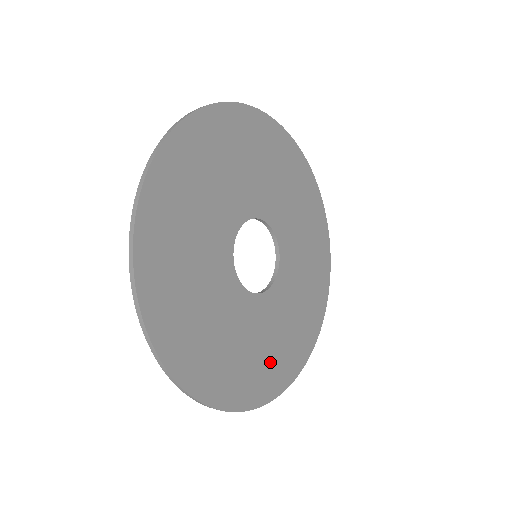
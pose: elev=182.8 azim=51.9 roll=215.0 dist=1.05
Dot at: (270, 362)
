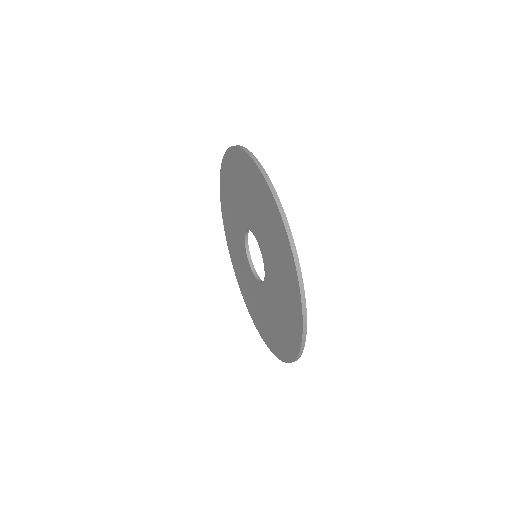
Dot at: occluded
